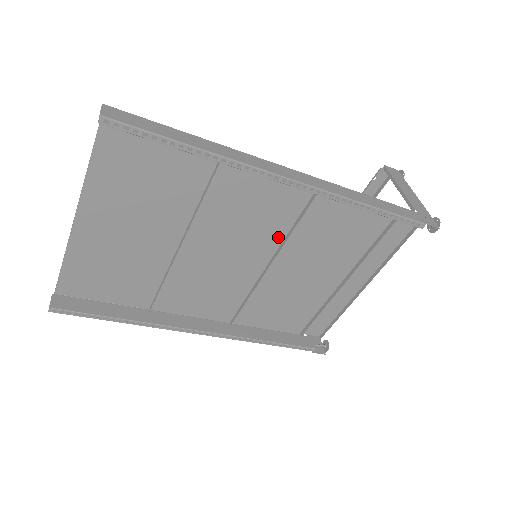
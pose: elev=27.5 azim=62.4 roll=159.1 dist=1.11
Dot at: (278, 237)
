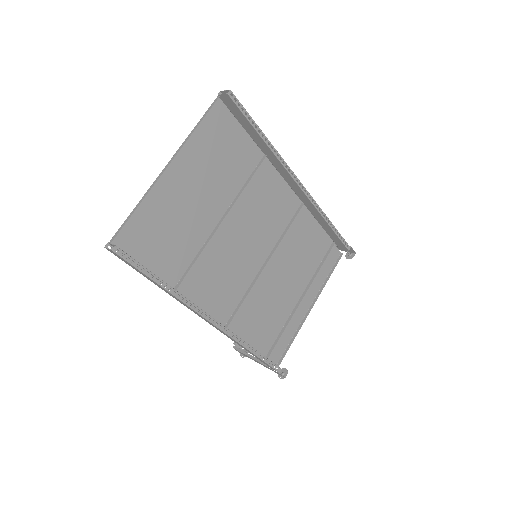
Dot at: (274, 239)
